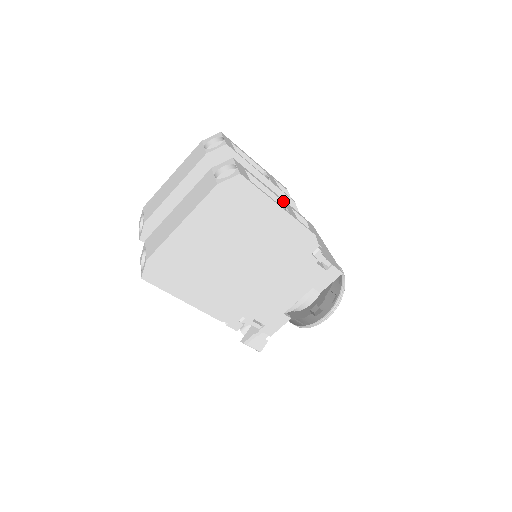
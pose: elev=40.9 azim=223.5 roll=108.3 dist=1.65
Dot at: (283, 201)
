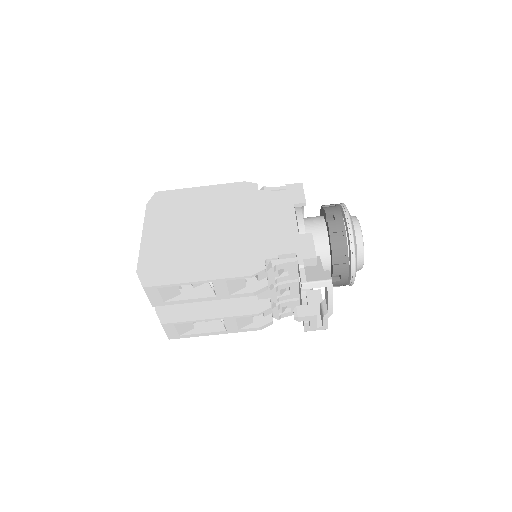
Dot at: occluded
